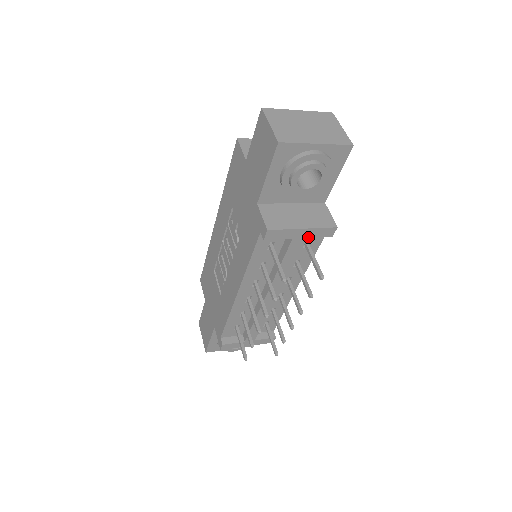
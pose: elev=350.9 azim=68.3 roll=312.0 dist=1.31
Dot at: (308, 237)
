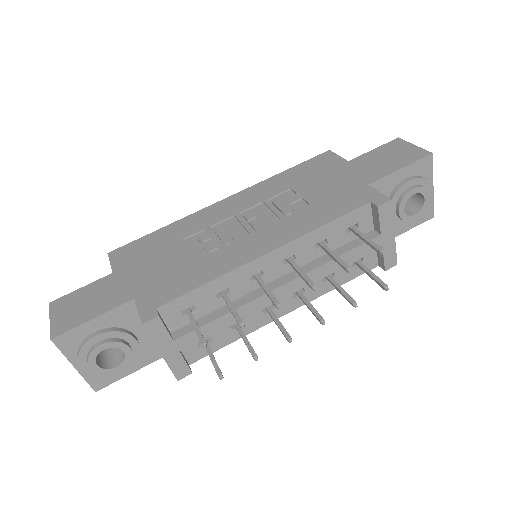
Dot at: (383, 248)
